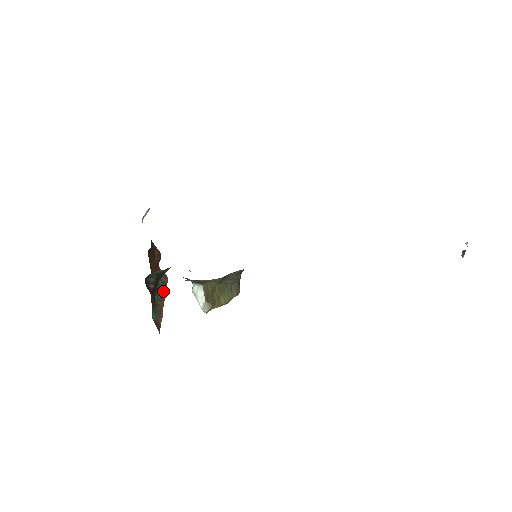
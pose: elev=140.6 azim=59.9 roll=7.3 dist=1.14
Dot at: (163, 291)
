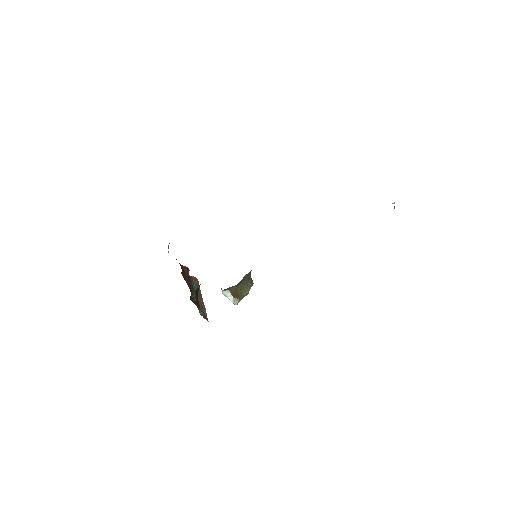
Dot at: (199, 291)
